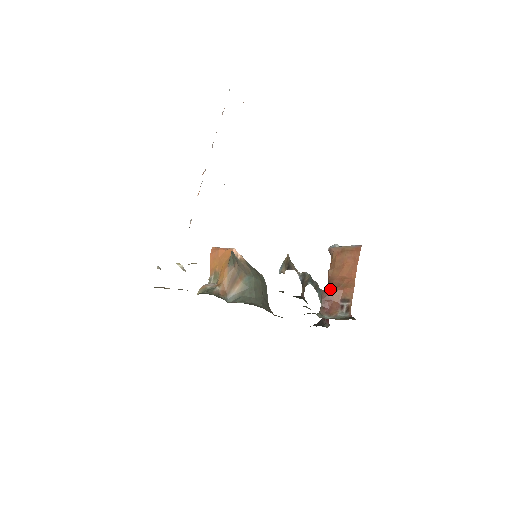
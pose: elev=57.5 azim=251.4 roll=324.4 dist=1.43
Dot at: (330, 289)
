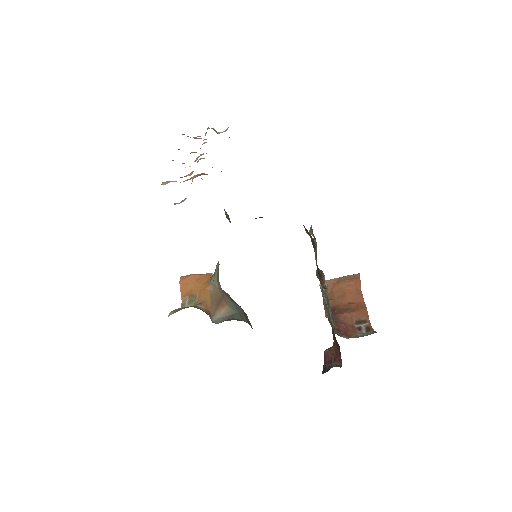
Dot at: (339, 312)
